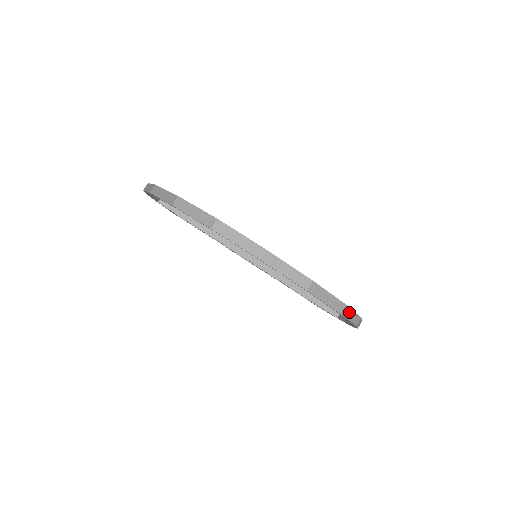
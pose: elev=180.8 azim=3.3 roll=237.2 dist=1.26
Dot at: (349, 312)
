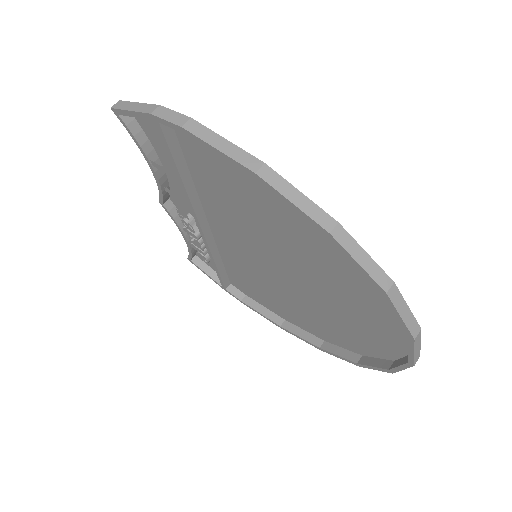
Dot at: (349, 356)
